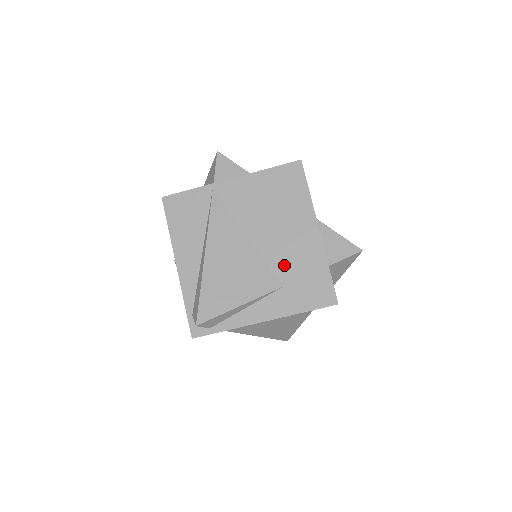
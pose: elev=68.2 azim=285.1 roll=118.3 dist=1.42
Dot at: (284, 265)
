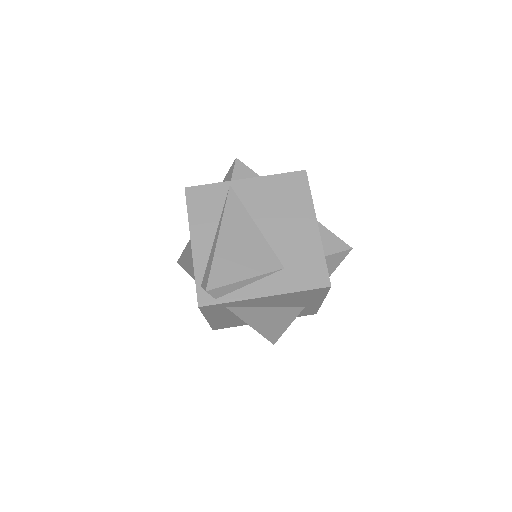
Dot at: (286, 251)
